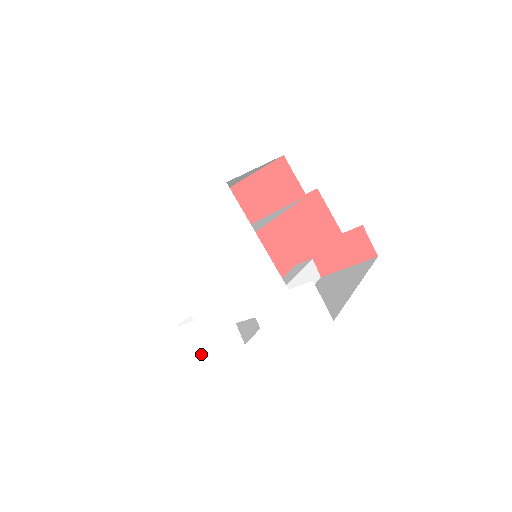
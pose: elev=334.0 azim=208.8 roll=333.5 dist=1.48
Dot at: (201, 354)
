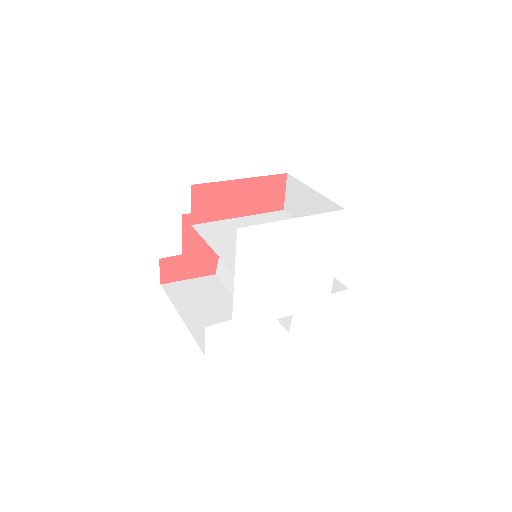
Dot at: (216, 352)
